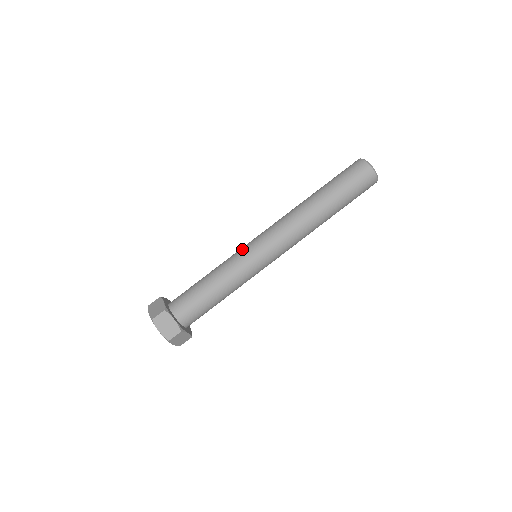
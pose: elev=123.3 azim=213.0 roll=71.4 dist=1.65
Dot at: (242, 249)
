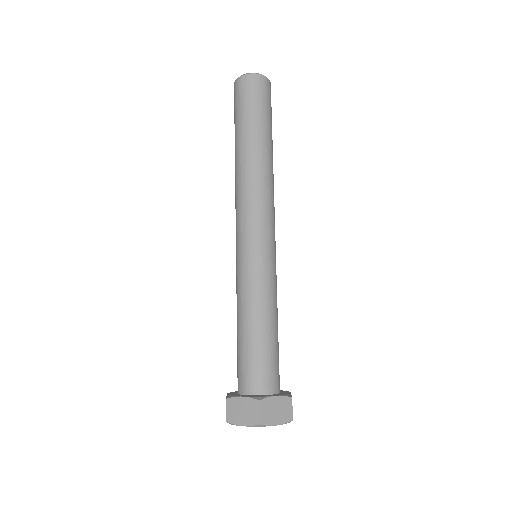
Dot at: (244, 262)
